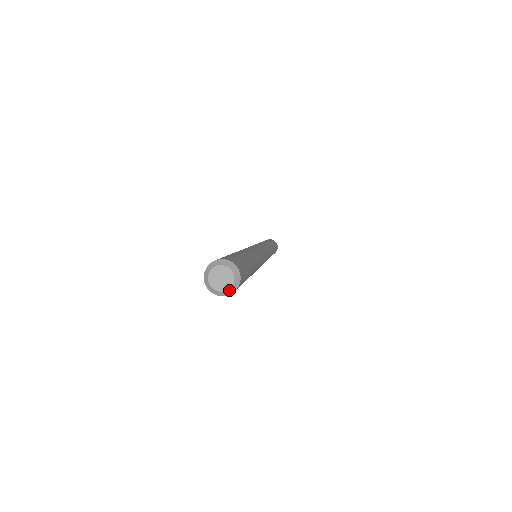
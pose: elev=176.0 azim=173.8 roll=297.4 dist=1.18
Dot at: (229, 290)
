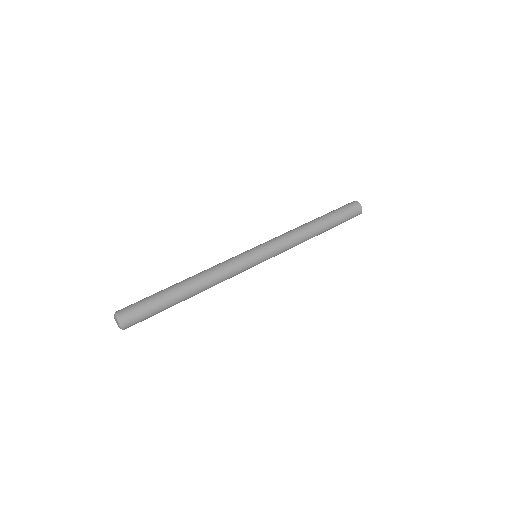
Dot at: (121, 328)
